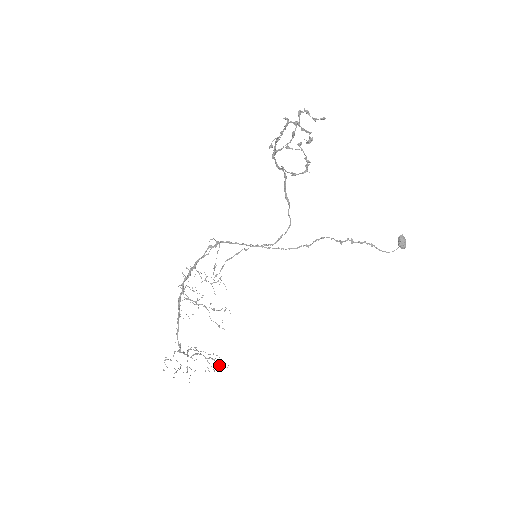
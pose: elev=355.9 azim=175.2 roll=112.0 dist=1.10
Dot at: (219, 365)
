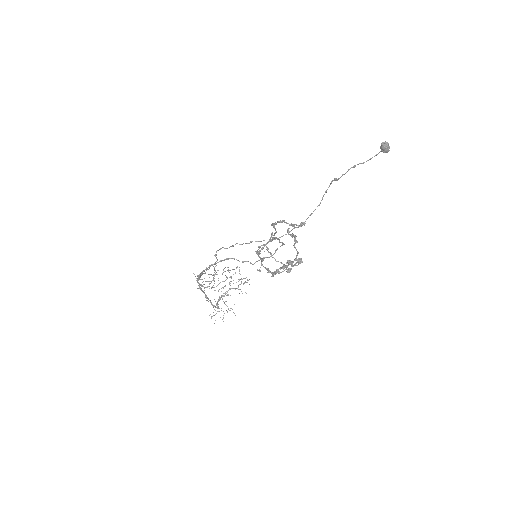
Dot at: (246, 282)
